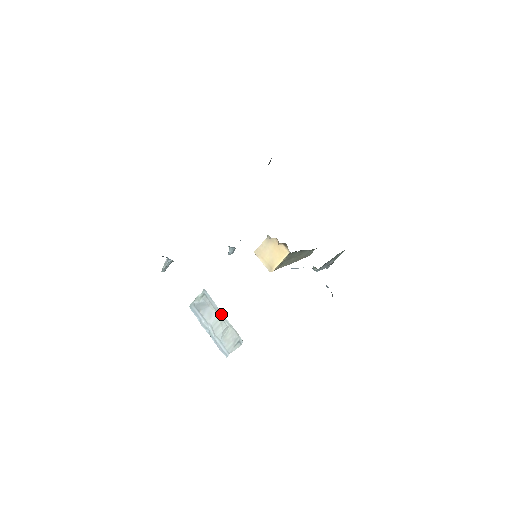
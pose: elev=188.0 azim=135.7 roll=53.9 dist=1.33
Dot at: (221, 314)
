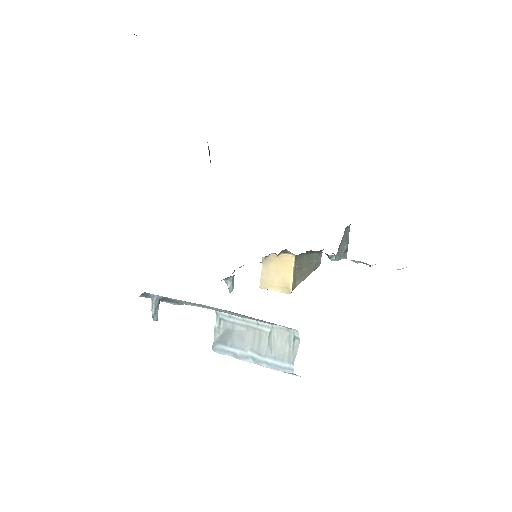
Dot at: (252, 324)
